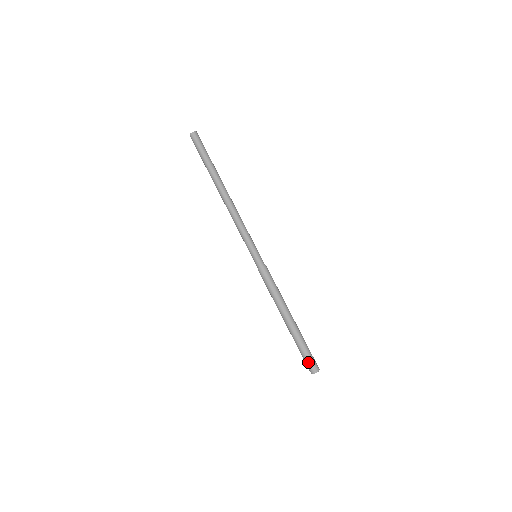
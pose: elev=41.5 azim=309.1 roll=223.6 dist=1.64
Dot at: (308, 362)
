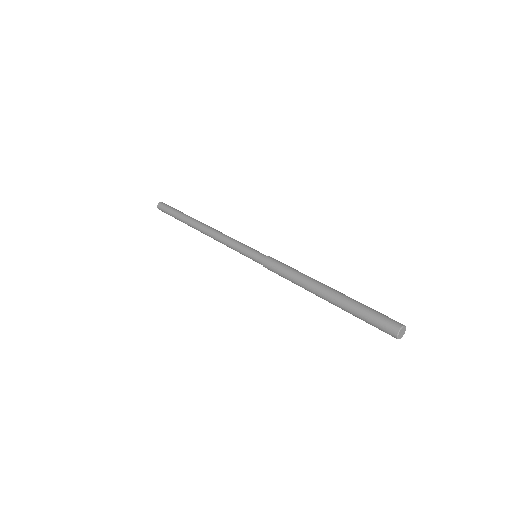
Dot at: (381, 320)
